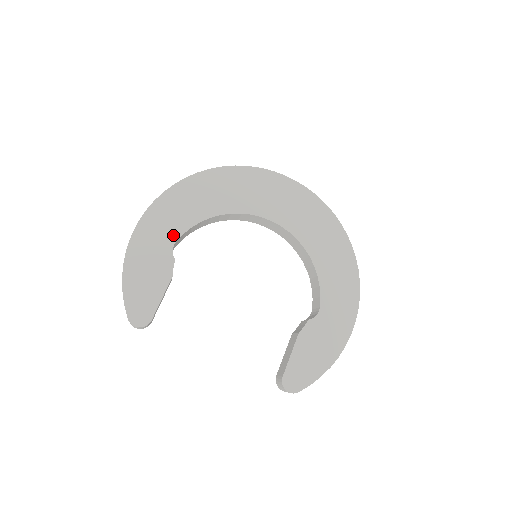
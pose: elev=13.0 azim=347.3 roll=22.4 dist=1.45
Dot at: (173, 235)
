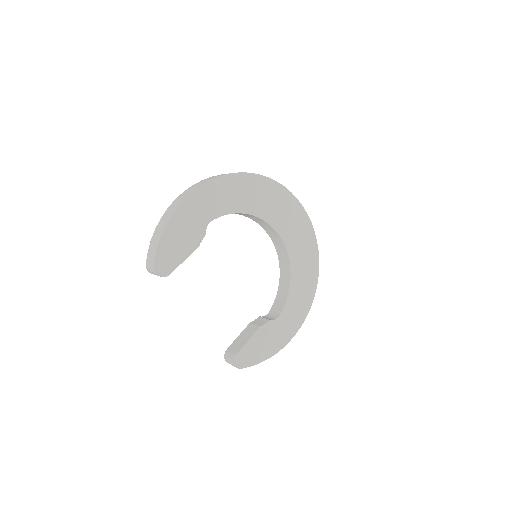
Dot at: (213, 214)
